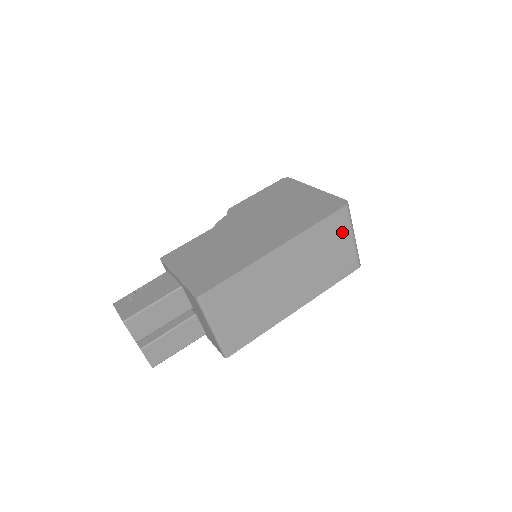
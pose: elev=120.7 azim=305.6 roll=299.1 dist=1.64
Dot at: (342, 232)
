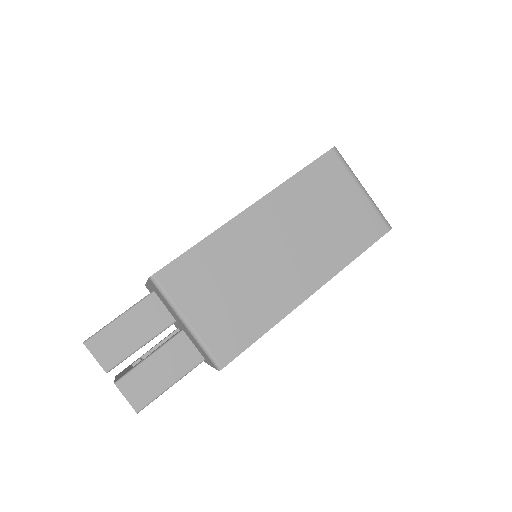
Dot at: (341, 183)
